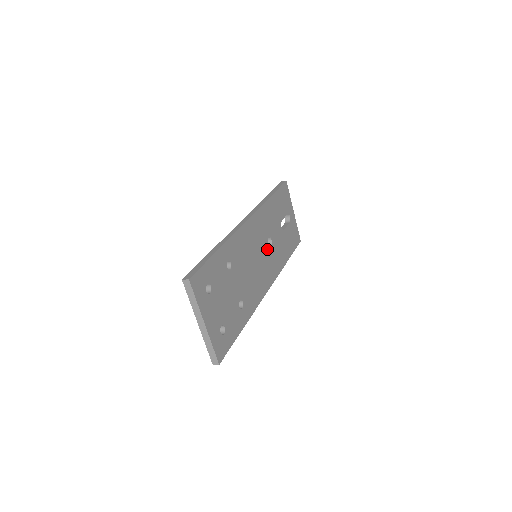
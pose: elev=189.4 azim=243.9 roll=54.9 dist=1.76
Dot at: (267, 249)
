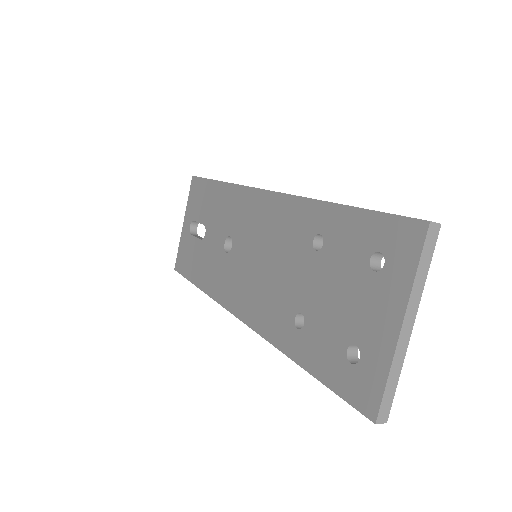
Dot at: occluded
